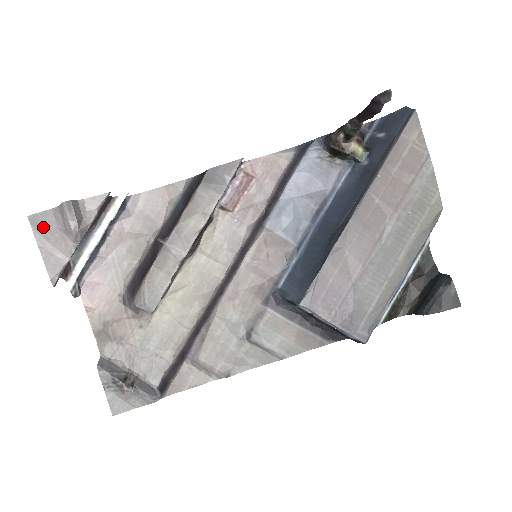
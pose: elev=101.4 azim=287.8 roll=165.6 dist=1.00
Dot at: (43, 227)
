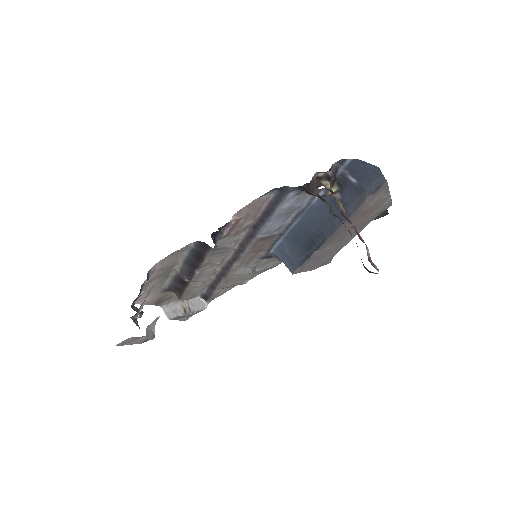
Dot at: (127, 342)
